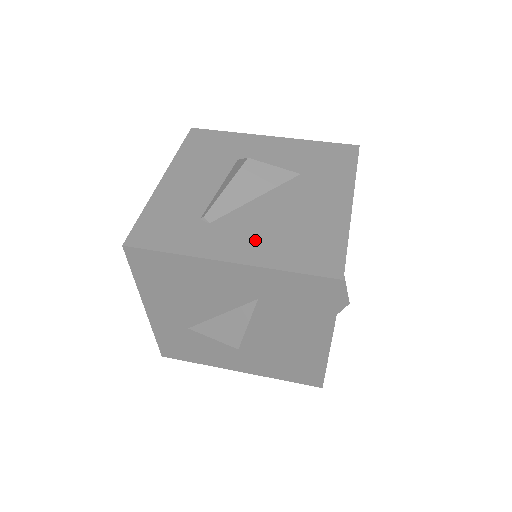
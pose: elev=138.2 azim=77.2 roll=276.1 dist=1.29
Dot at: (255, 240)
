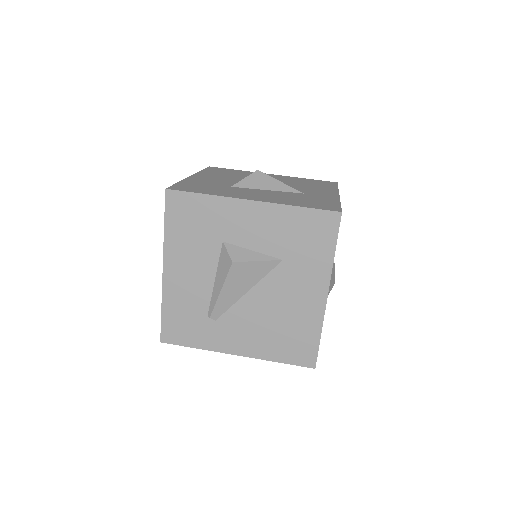
Dot at: (252, 336)
